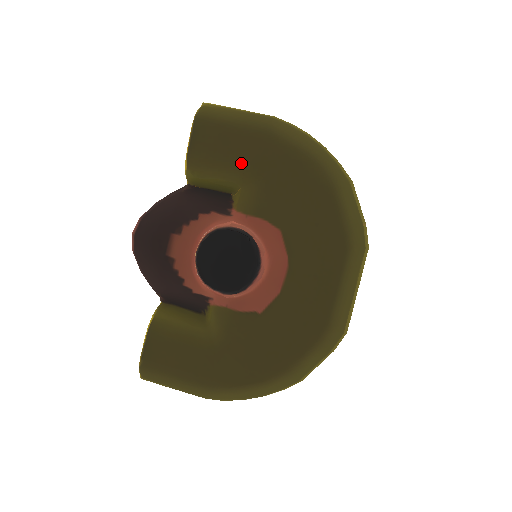
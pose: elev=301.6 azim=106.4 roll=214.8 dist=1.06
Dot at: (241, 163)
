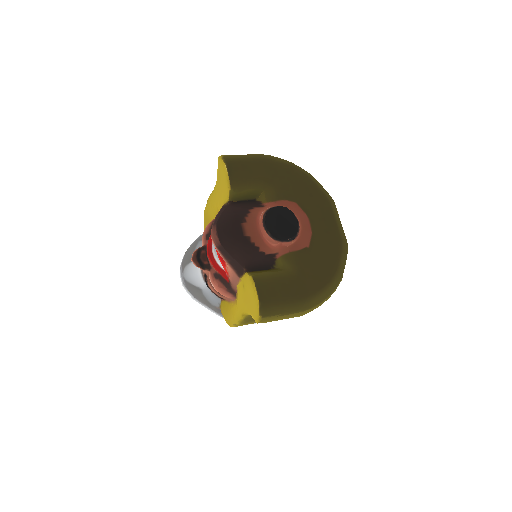
Dot at: (260, 176)
